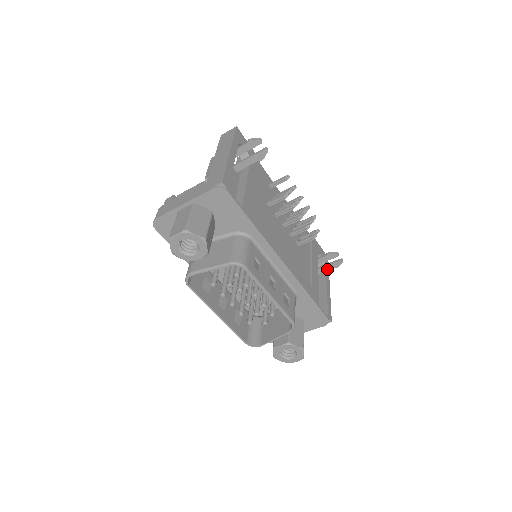
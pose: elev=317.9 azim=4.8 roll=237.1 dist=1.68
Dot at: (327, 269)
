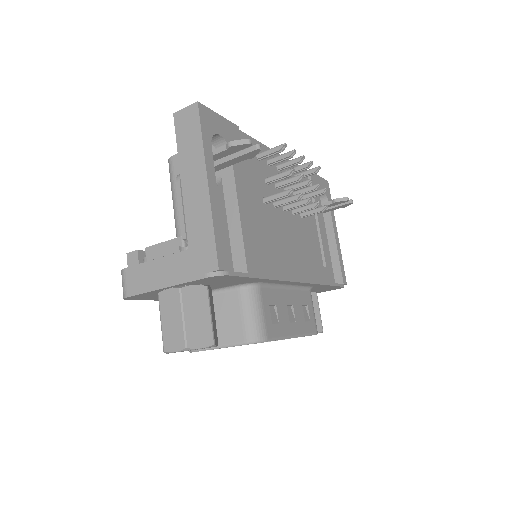
Dot at: (332, 210)
